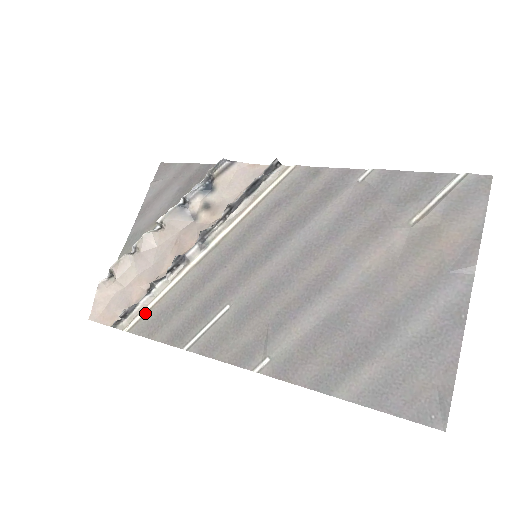
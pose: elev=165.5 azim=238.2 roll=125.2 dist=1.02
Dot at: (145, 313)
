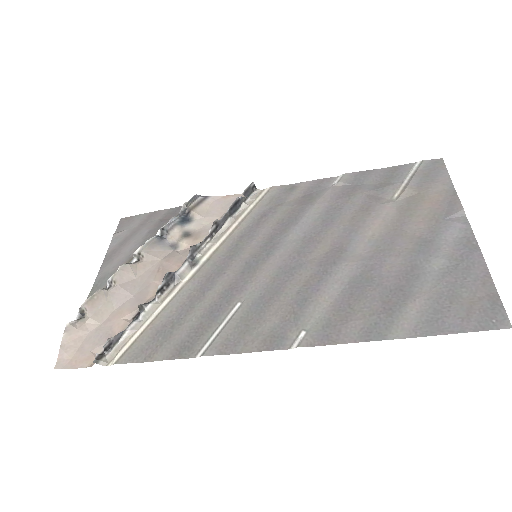
Dot at: (135, 339)
